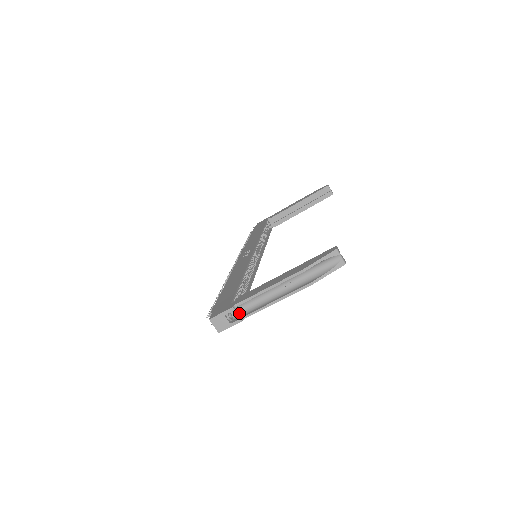
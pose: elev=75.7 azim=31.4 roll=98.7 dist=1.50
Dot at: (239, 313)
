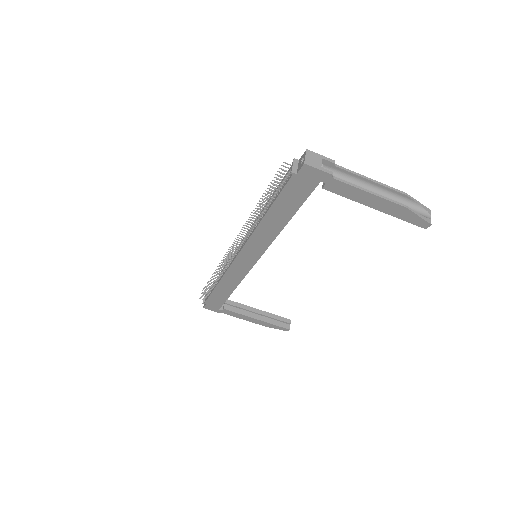
Dot at: (326, 176)
